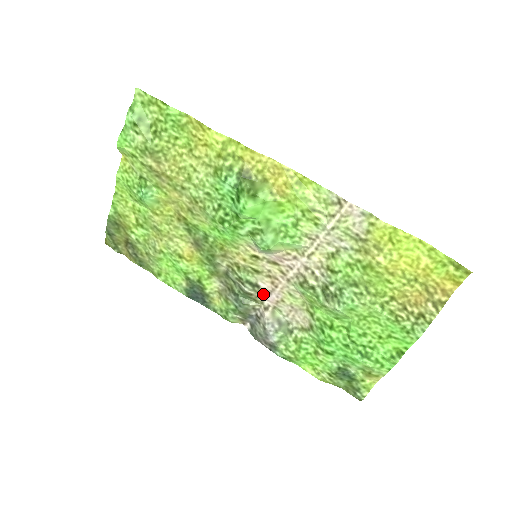
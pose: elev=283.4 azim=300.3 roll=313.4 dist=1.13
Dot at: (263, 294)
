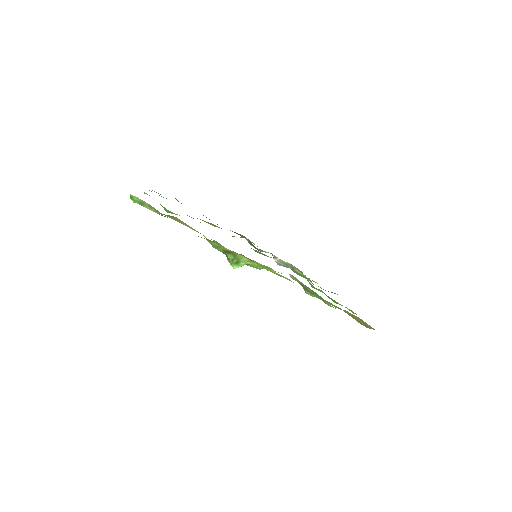
Dot at: occluded
